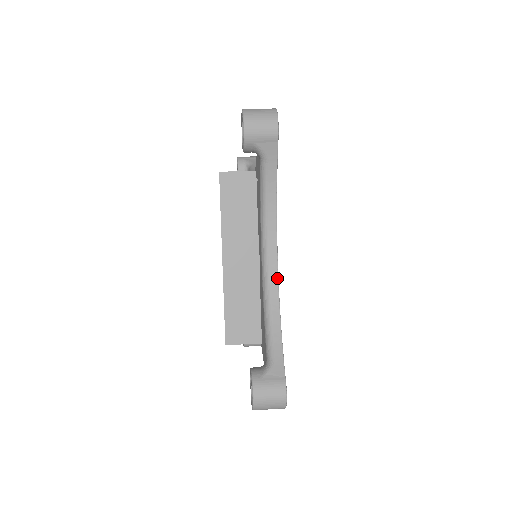
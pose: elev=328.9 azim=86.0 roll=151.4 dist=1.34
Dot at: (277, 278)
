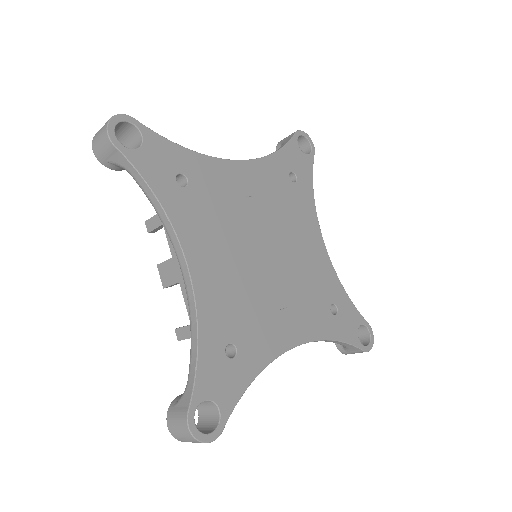
Dot at: (224, 159)
